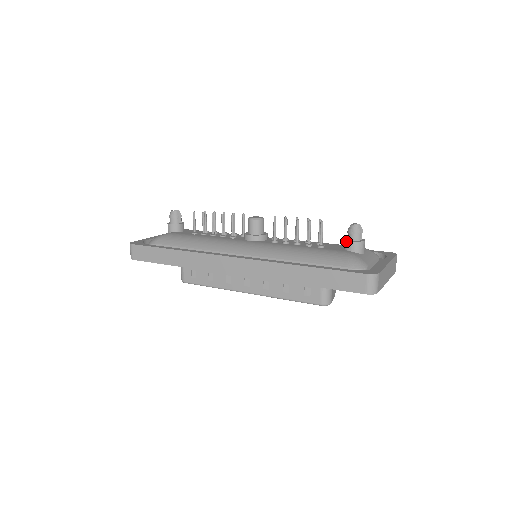
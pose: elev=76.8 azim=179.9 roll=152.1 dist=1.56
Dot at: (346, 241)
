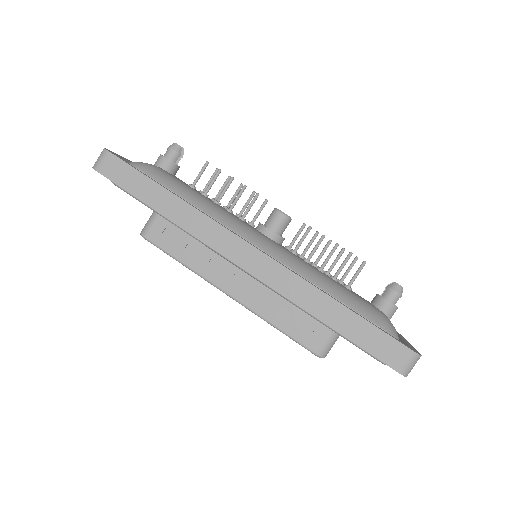
Dot at: (382, 297)
